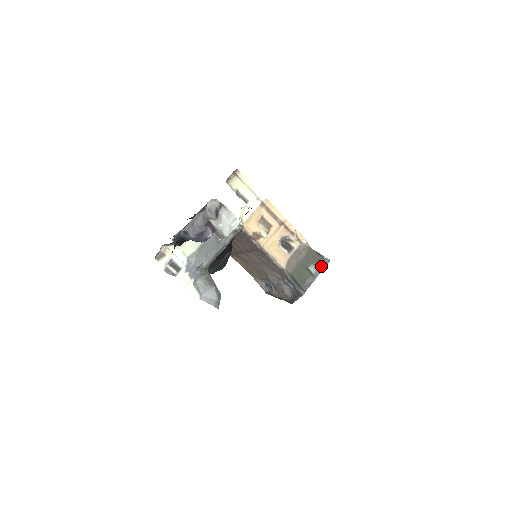
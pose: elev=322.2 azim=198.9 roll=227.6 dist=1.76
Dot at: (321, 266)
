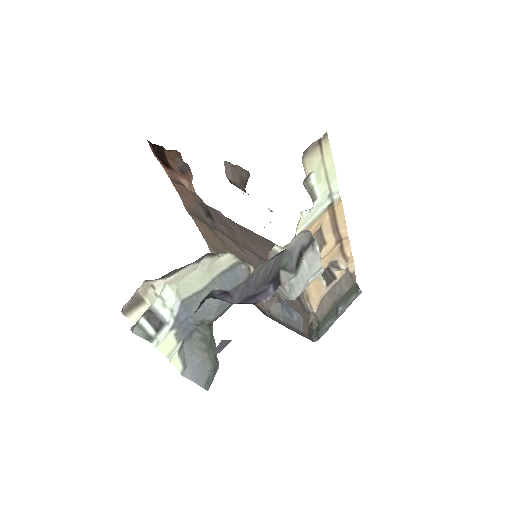
Dot at: (349, 301)
